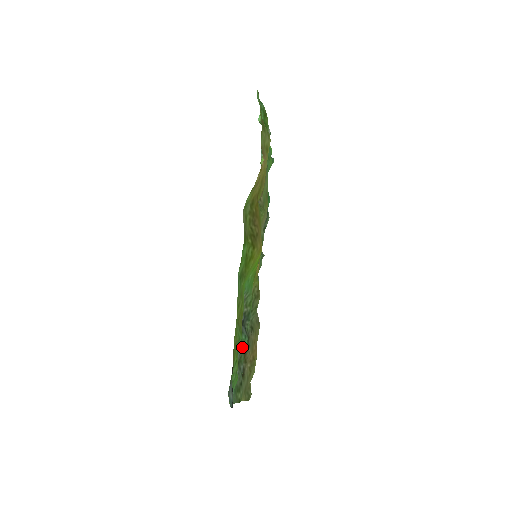
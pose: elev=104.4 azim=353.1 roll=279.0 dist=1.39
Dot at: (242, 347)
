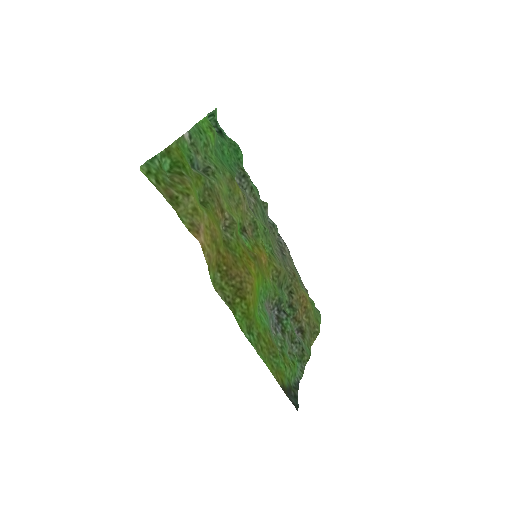
Dot at: (288, 332)
